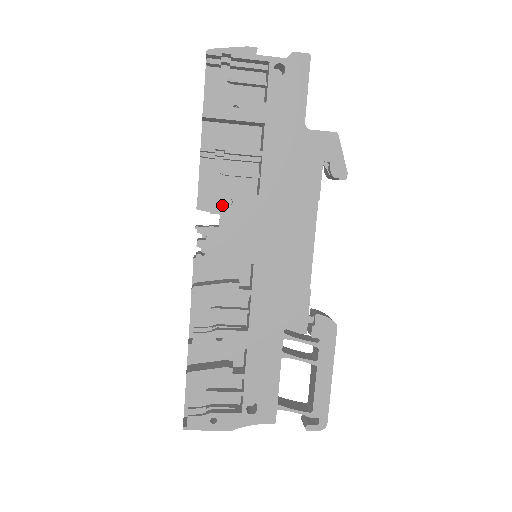
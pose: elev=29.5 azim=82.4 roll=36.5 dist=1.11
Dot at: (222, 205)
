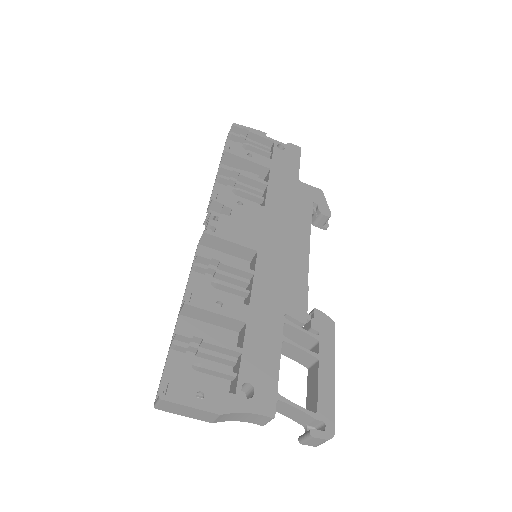
Dot at: (234, 203)
